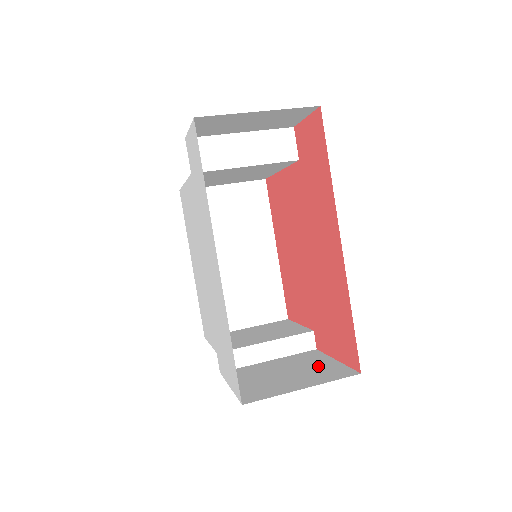
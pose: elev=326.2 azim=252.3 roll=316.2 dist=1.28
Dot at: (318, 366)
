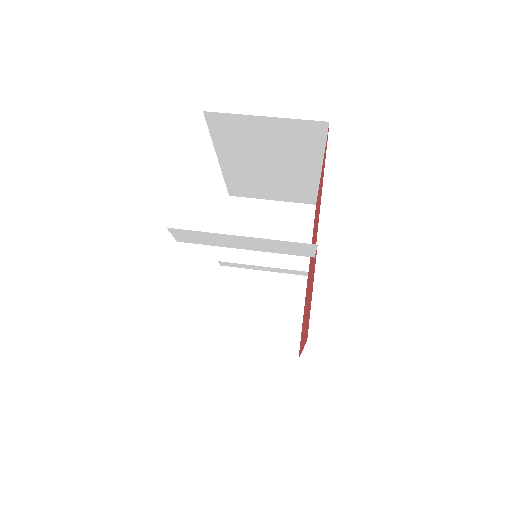
Dot at: (284, 318)
